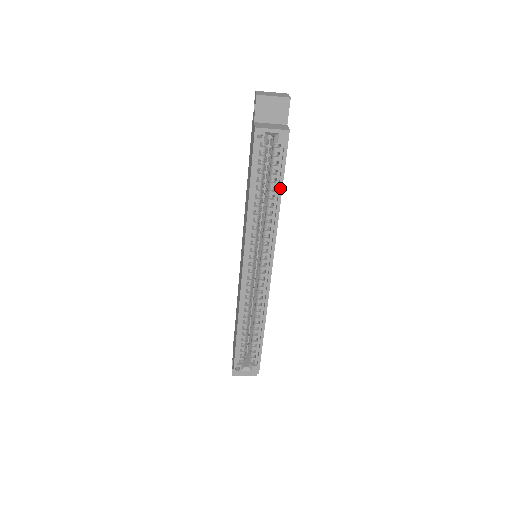
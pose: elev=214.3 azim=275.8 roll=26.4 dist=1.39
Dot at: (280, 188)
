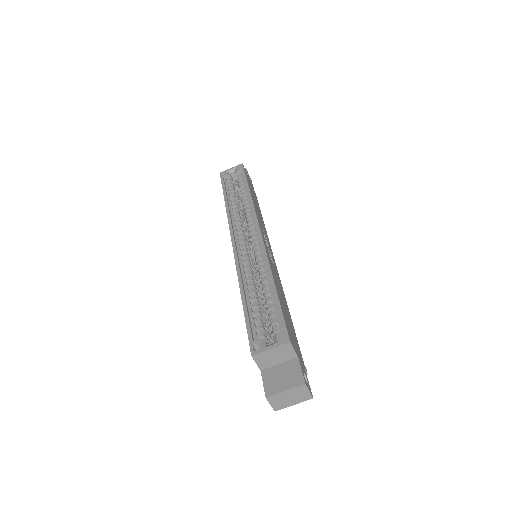
Dot at: (246, 186)
